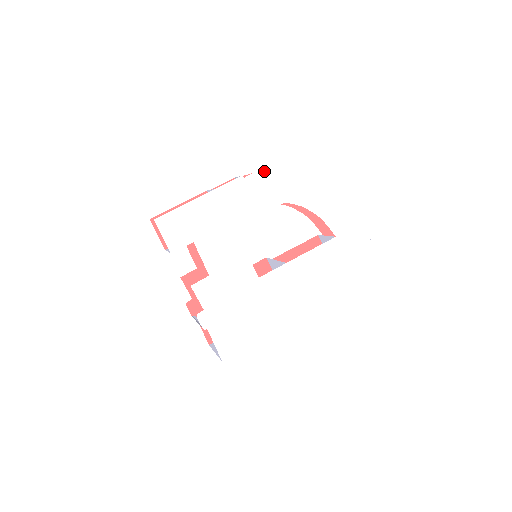
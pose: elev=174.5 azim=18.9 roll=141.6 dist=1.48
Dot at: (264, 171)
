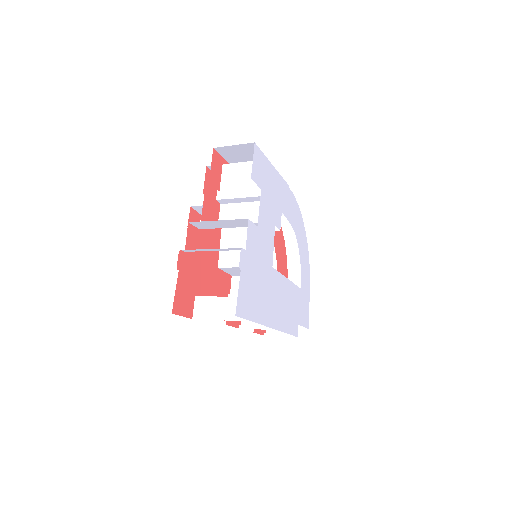
Dot at: (295, 198)
